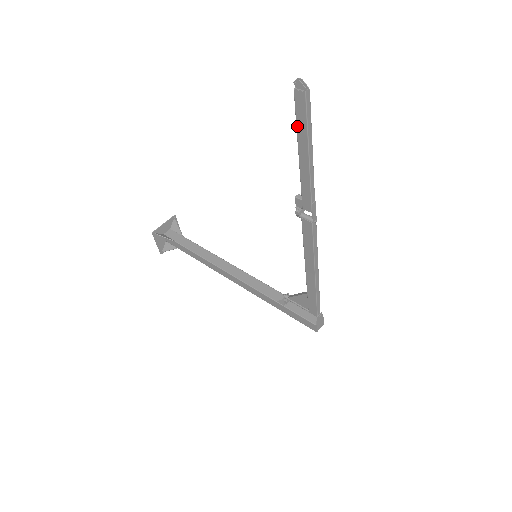
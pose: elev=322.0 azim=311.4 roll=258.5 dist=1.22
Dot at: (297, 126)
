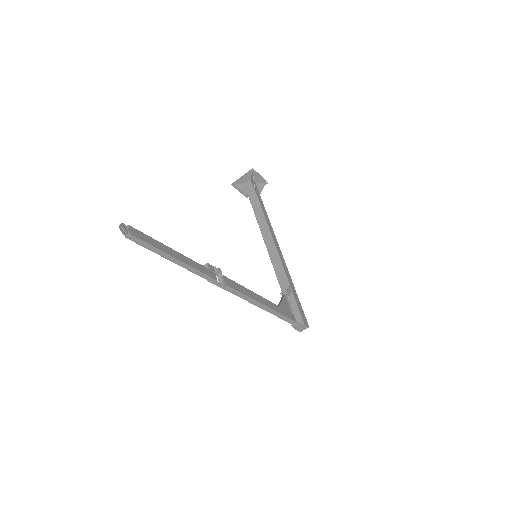
Dot at: occluded
